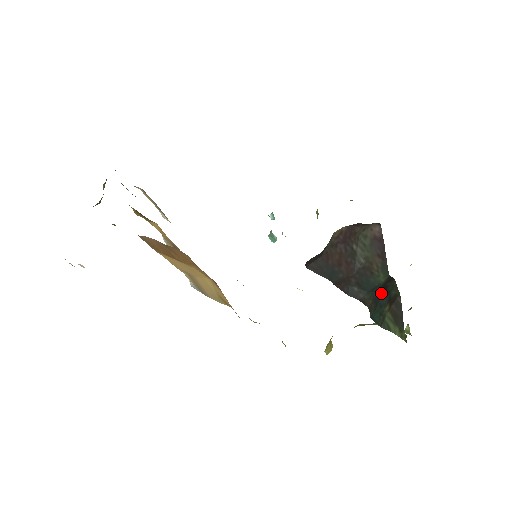
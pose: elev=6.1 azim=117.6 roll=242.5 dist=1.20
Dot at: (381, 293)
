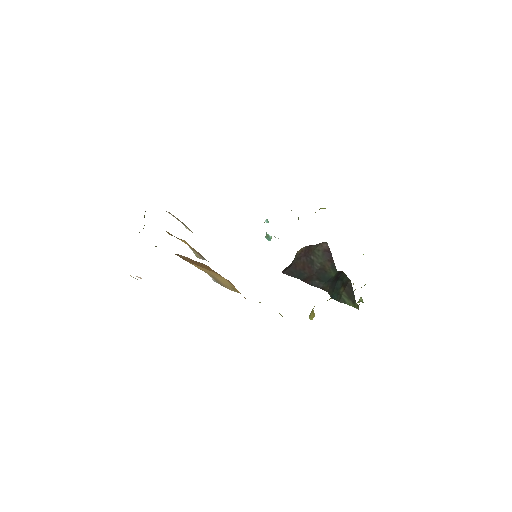
Dot at: (336, 281)
